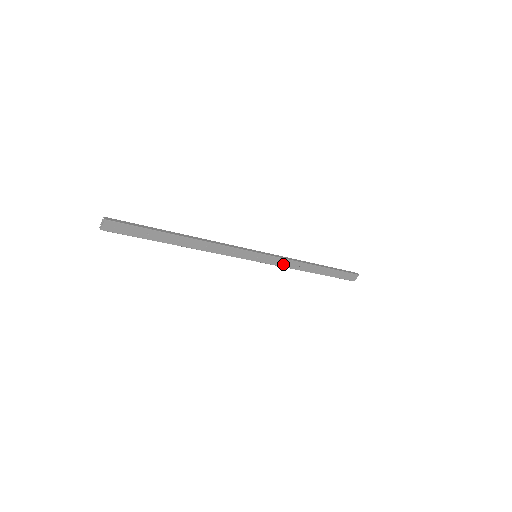
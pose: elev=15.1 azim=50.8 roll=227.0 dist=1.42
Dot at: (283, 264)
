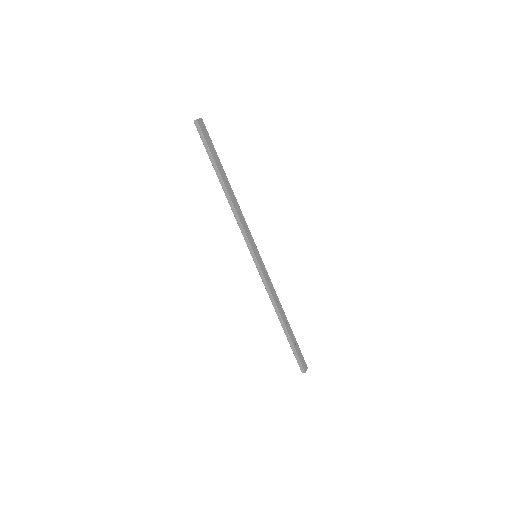
Dot at: (269, 285)
